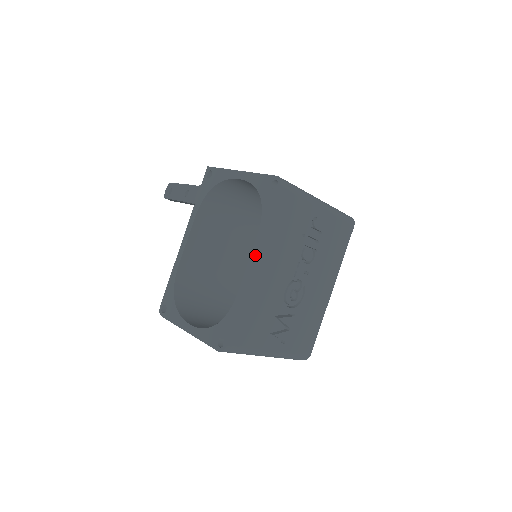
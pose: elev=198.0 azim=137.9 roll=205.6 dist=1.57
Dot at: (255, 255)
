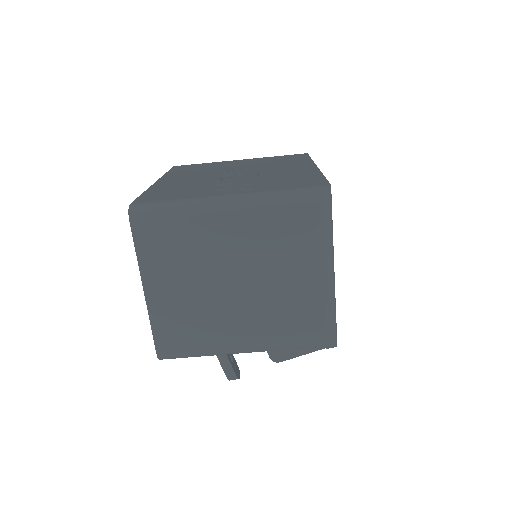
Dot at: occluded
